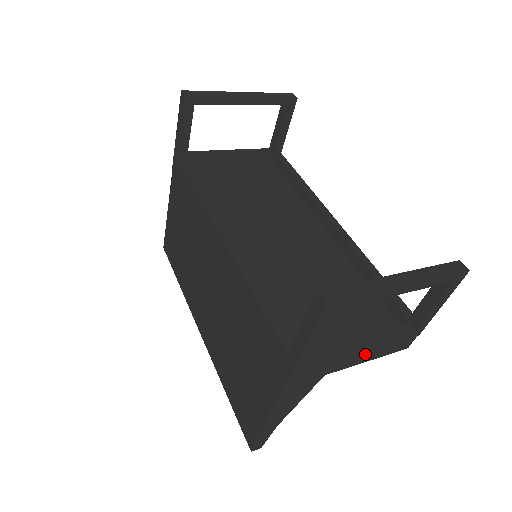
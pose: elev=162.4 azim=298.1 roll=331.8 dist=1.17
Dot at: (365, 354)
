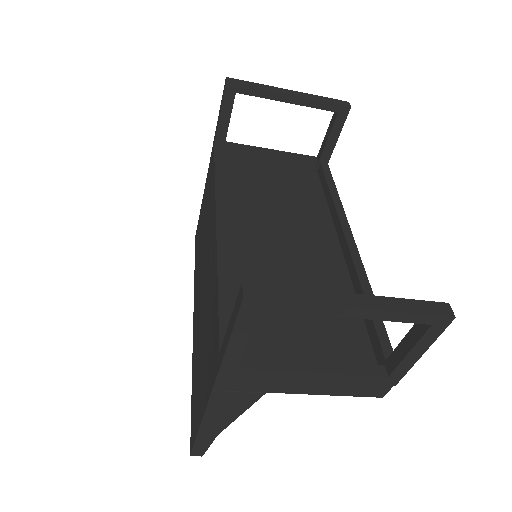
Dot at: (319, 384)
